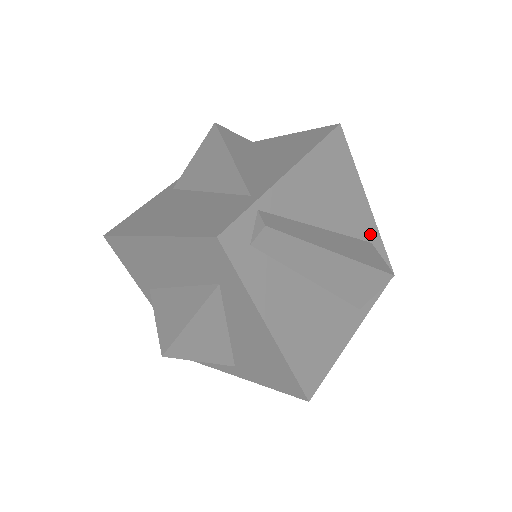
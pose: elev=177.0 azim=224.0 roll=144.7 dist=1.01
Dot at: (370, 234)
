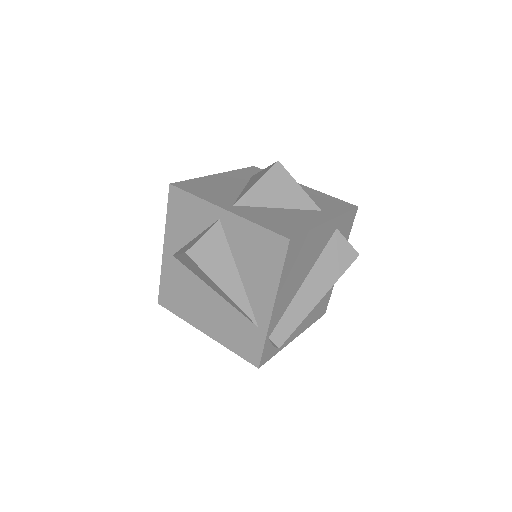
Dot at: (334, 227)
